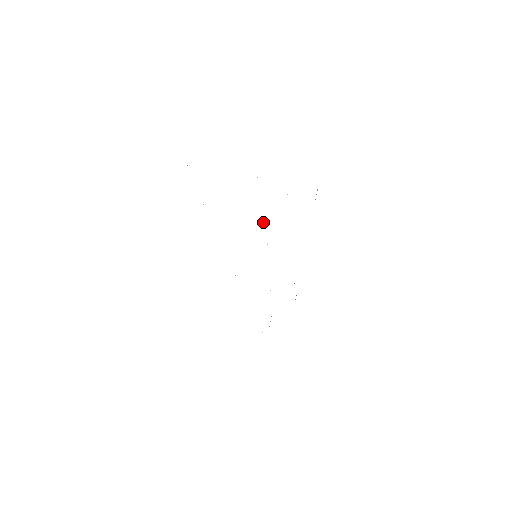
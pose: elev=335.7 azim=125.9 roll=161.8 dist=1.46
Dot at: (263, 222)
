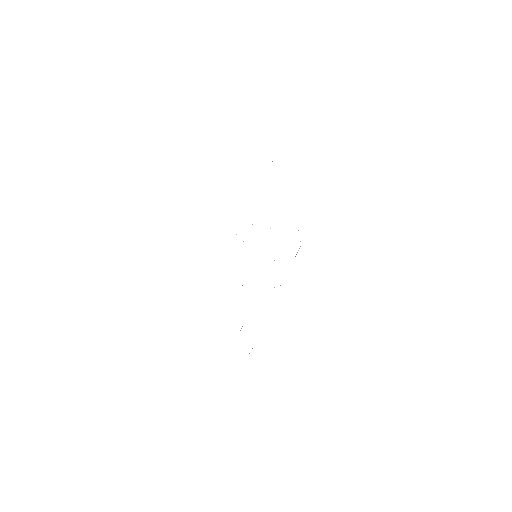
Dot at: occluded
